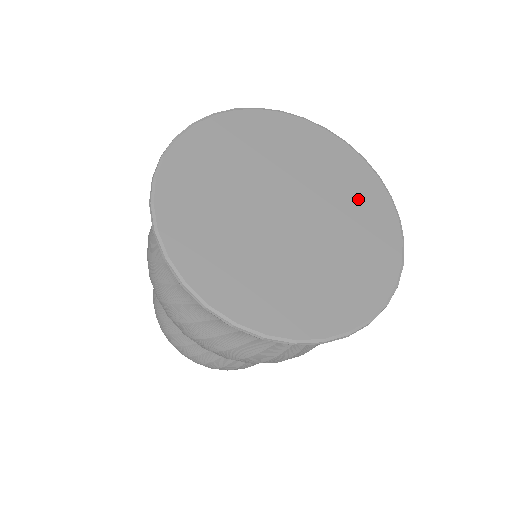
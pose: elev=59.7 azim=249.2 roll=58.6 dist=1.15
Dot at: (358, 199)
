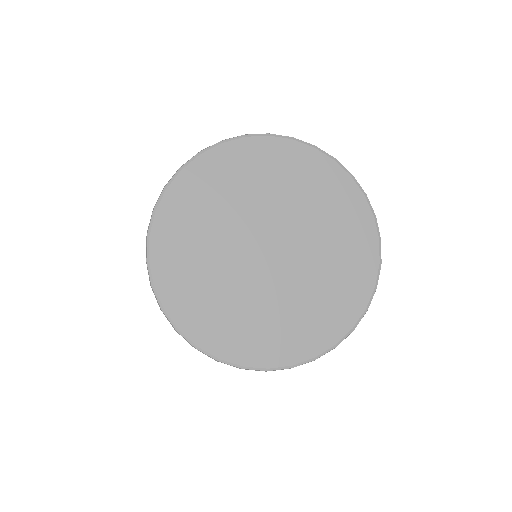
Dot at: (341, 273)
